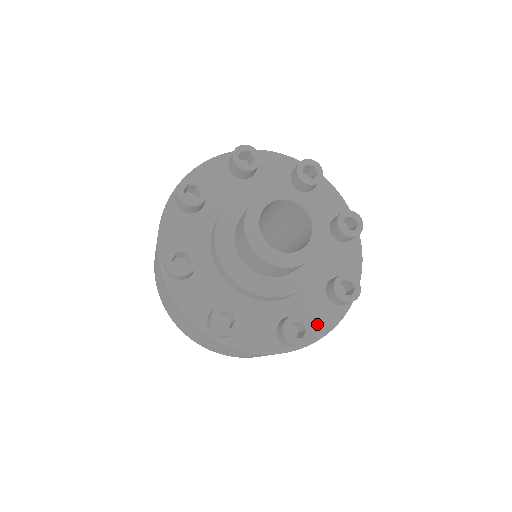
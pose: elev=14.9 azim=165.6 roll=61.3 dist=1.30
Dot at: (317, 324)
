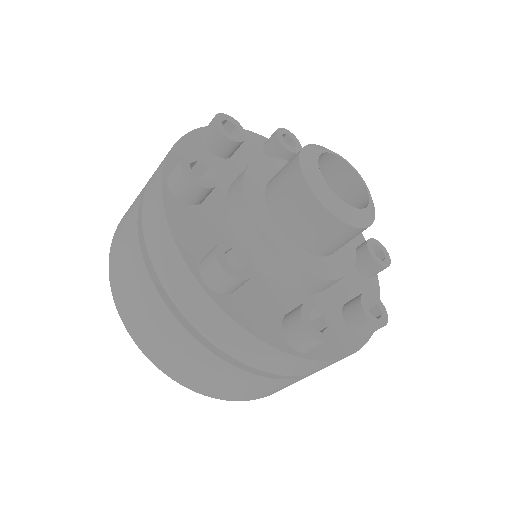
Dot at: (329, 341)
